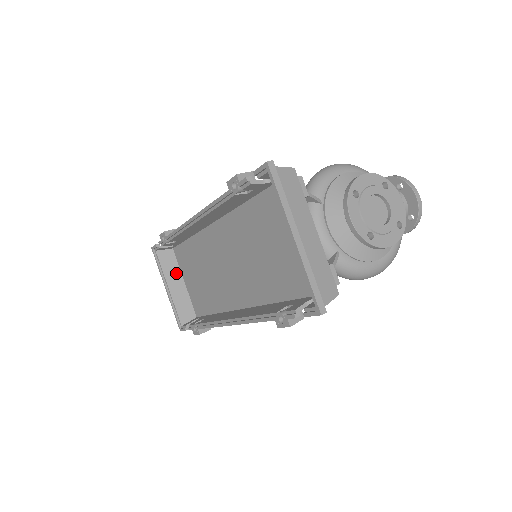
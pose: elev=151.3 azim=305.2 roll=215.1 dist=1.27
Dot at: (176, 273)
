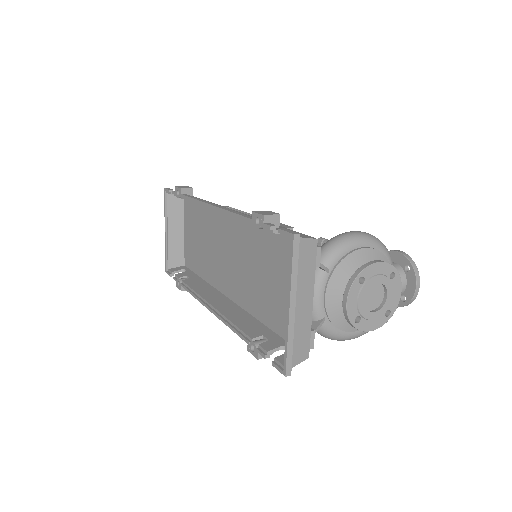
Dot at: (179, 220)
